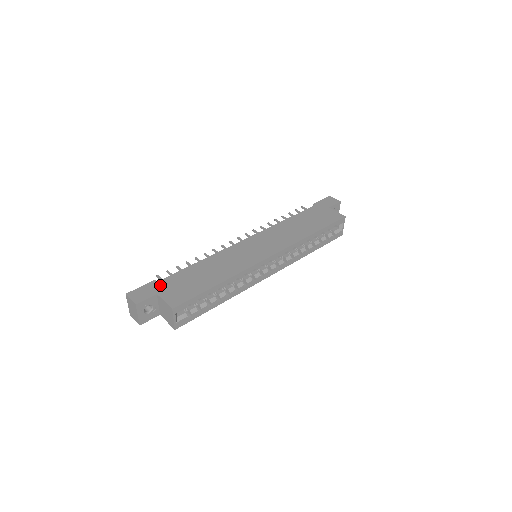
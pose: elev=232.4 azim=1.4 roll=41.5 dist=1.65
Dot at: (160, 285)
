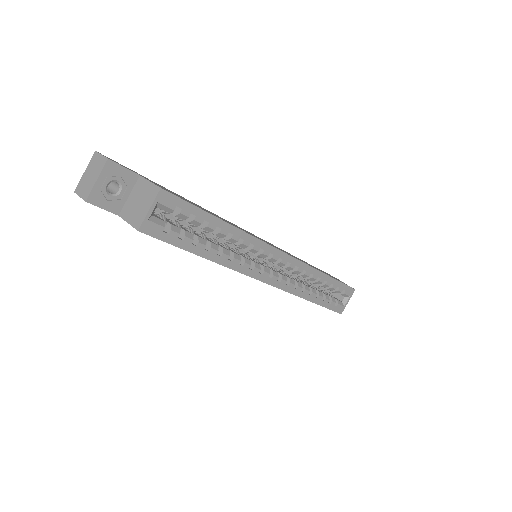
Dot at: (145, 177)
